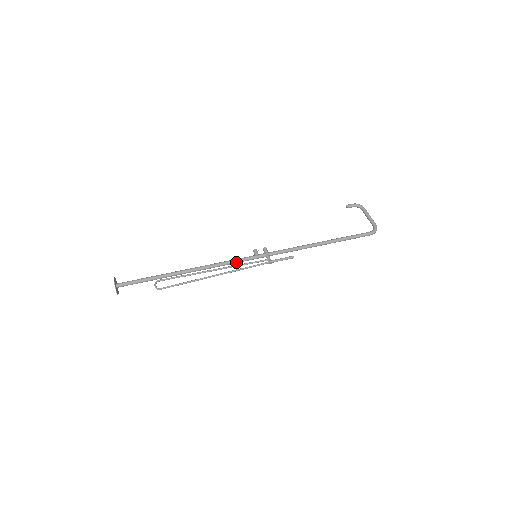
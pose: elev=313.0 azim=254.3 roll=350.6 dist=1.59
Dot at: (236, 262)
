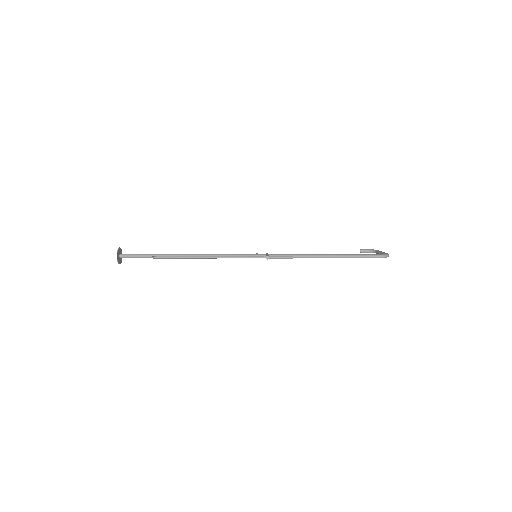
Dot at: (235, 256)
